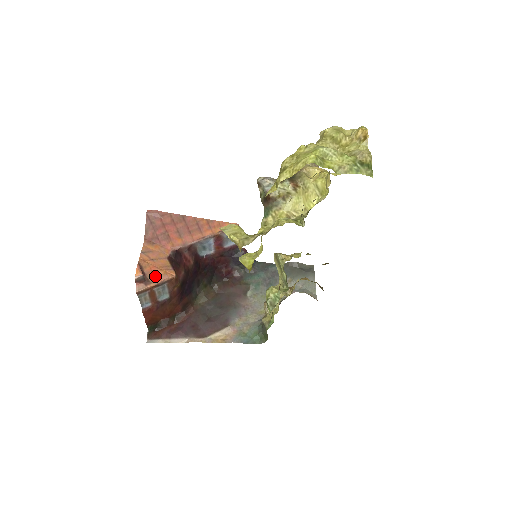
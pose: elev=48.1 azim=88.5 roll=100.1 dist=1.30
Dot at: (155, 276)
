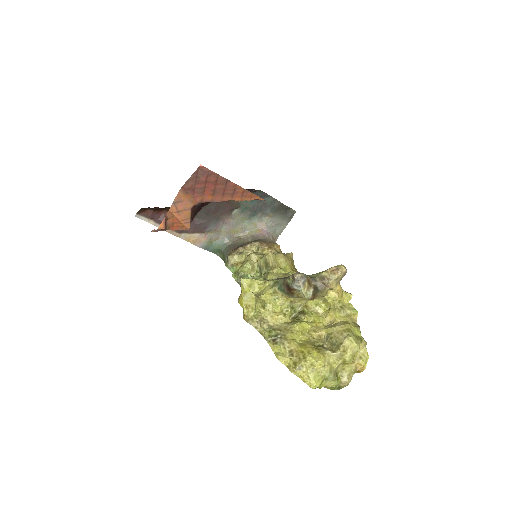
Dot at: (173, 226)
